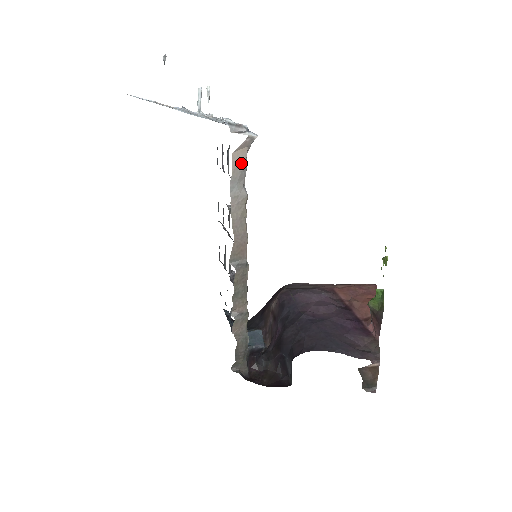
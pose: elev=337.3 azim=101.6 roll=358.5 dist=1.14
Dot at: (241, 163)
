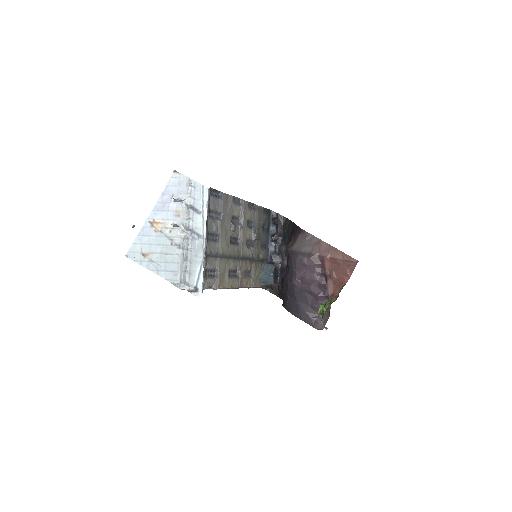
Dot at: occluded
